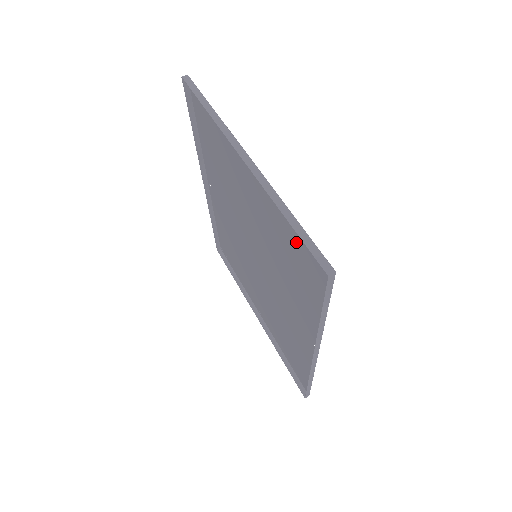
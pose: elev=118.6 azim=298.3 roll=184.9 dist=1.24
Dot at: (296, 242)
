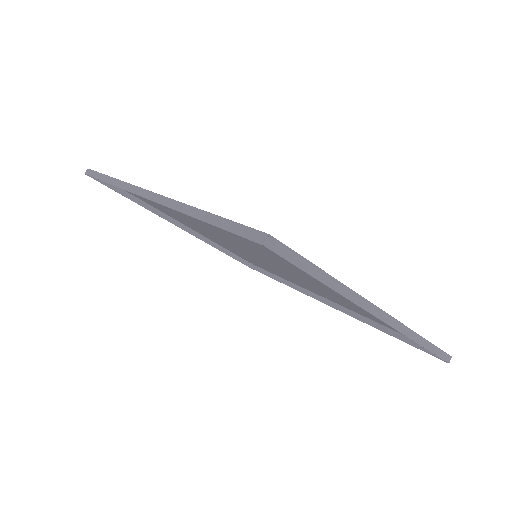
Dot at: occluded
